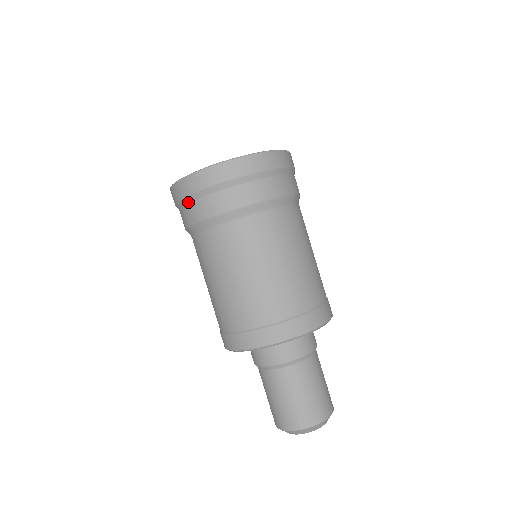
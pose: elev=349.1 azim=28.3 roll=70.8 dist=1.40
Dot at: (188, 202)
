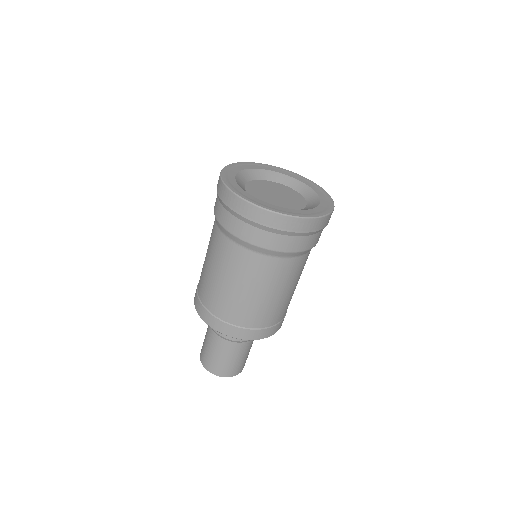
Dot at: (241, 219)
